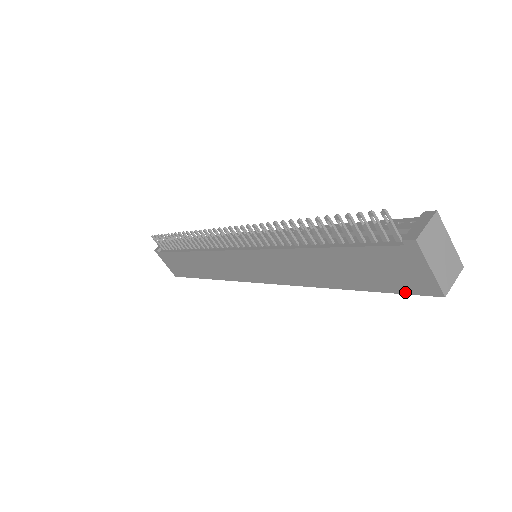
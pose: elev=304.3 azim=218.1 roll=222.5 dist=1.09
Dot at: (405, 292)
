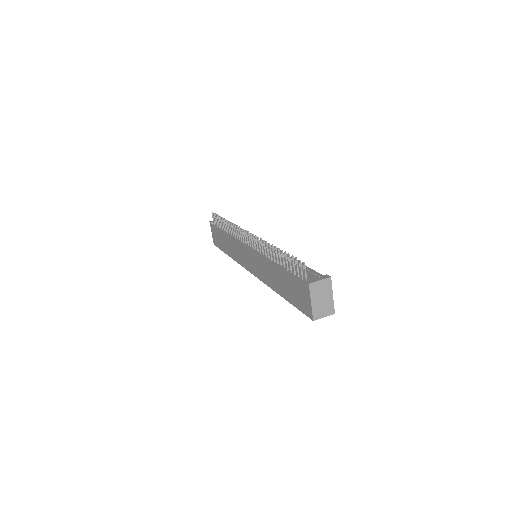
Dot at: (301, 310)
